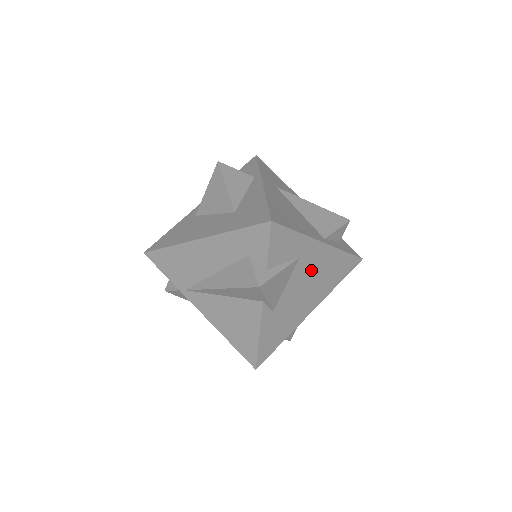
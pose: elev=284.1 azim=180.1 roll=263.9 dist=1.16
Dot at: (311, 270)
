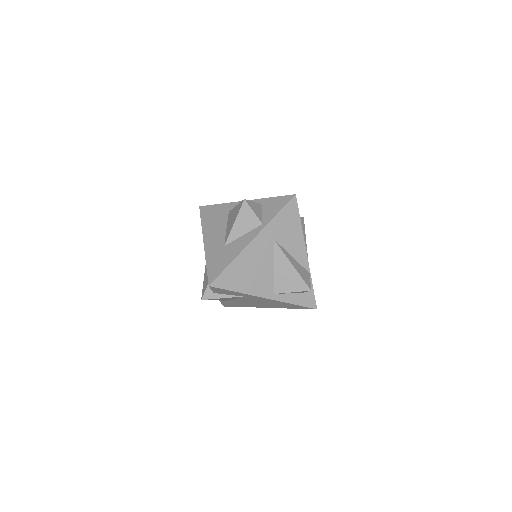
Dot at: (258, 300)
